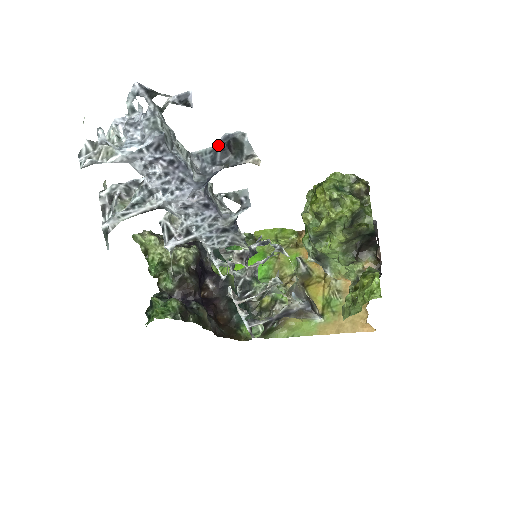
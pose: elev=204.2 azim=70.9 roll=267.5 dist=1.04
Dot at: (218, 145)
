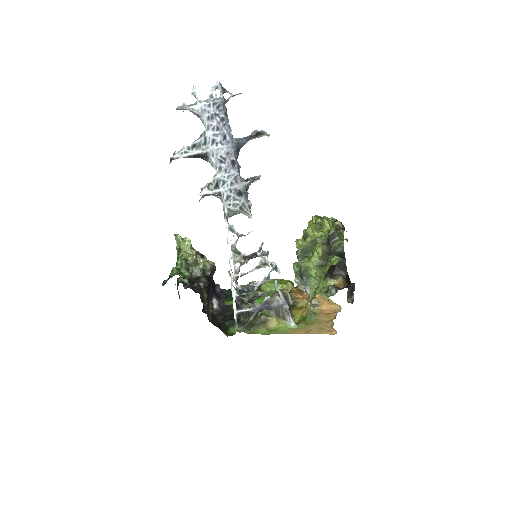
Dot at: (250, 135)
